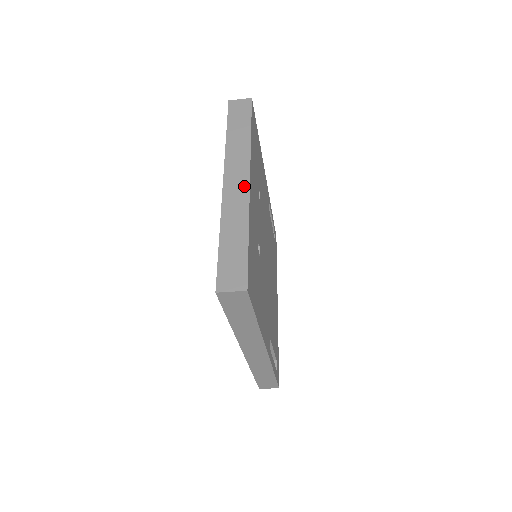
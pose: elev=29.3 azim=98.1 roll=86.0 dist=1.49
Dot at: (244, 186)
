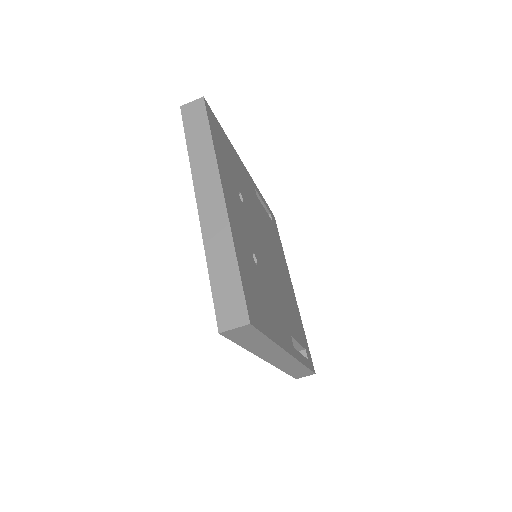
Dot at: (219, 204)
